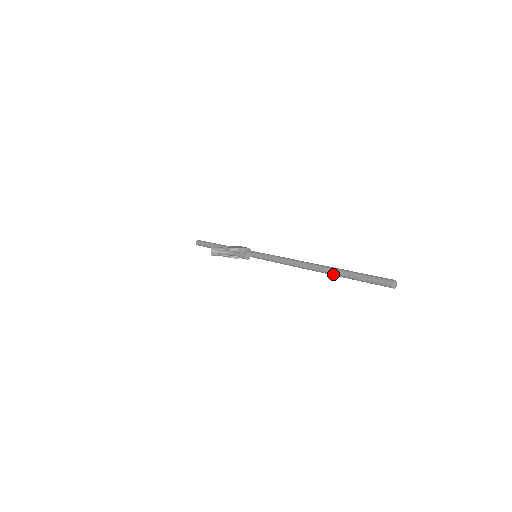
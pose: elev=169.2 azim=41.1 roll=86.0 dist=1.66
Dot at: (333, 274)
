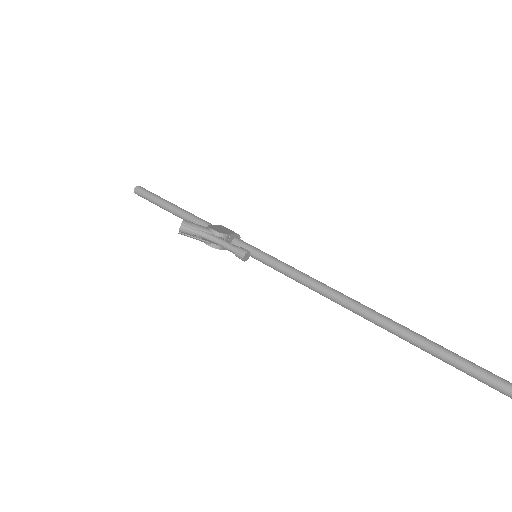
Dot at: (403, 337)
